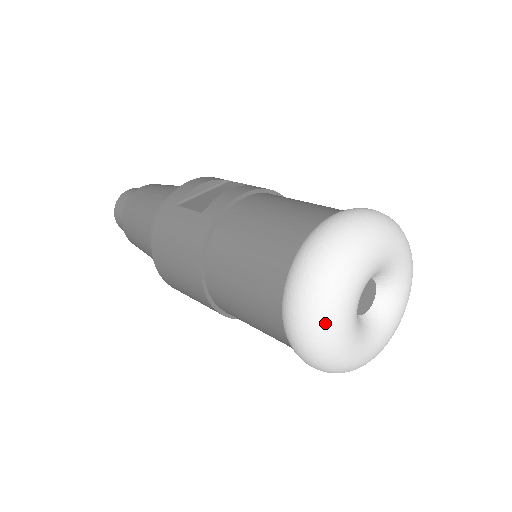
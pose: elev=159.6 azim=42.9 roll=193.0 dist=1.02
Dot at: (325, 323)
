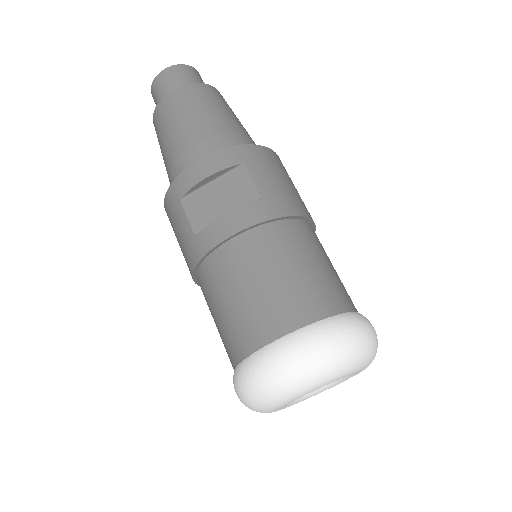
Dot at: occluded
